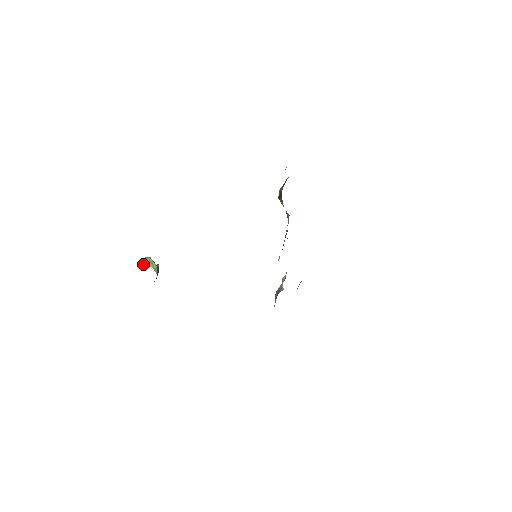
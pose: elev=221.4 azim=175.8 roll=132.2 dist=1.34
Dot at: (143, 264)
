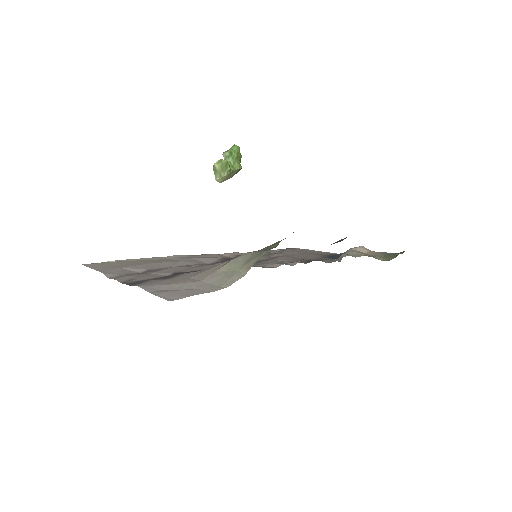
Dot at: (226, 157)
